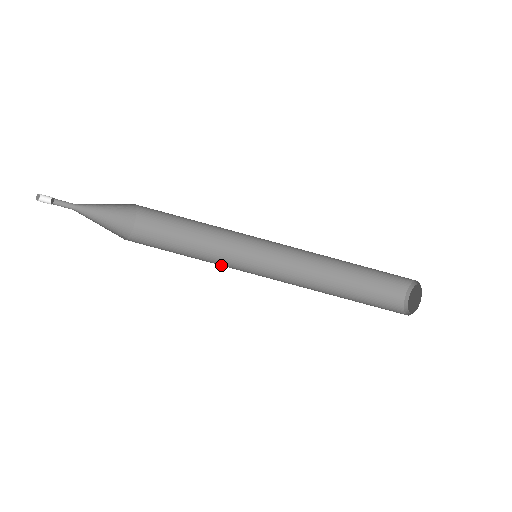
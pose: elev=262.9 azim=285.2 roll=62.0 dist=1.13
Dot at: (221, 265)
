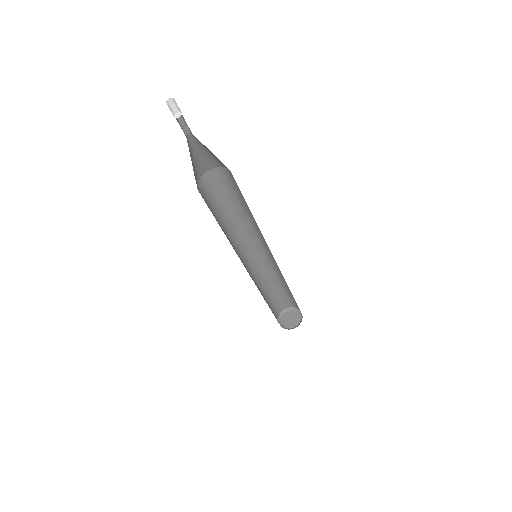
Dot at: (234, 249)
